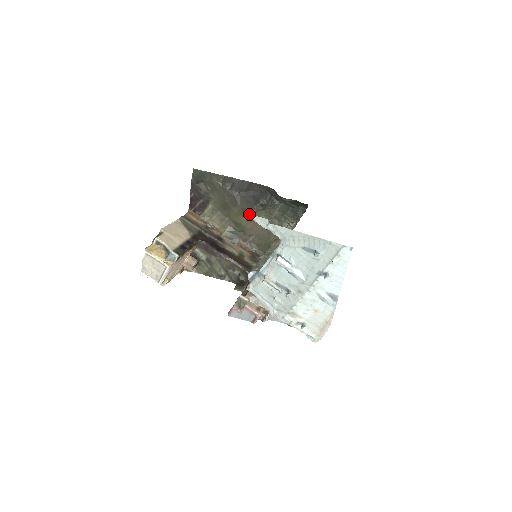
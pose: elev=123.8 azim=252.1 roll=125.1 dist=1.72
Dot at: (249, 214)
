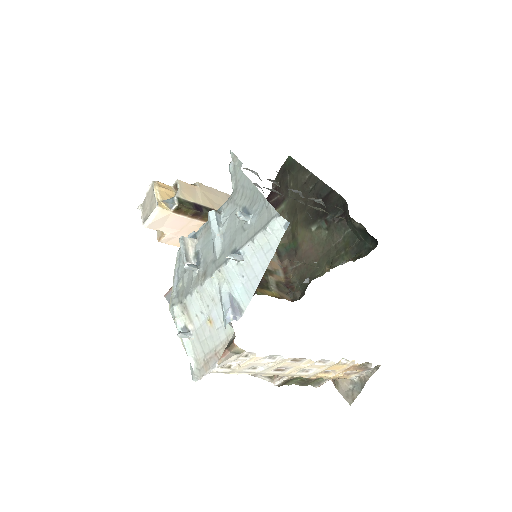
Dot at: (232, 152)
